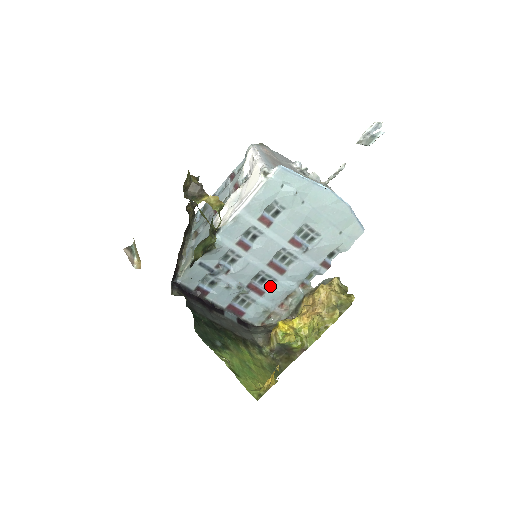
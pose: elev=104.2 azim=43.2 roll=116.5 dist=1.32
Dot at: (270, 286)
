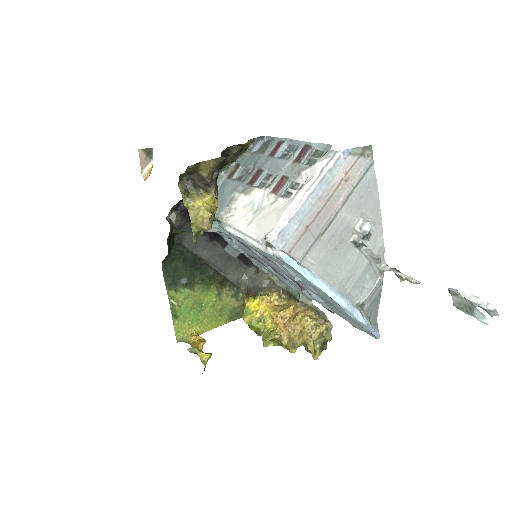
Dot at: occluded
